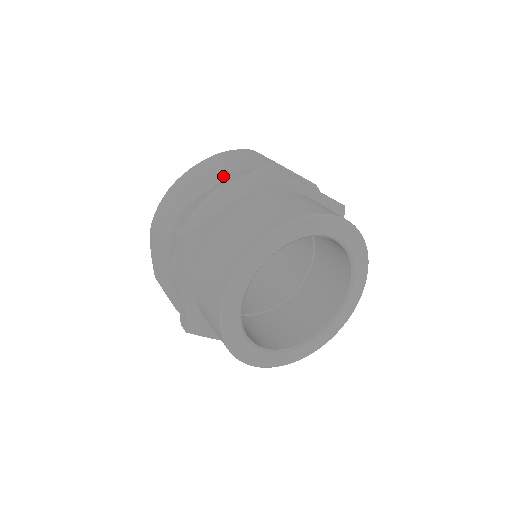
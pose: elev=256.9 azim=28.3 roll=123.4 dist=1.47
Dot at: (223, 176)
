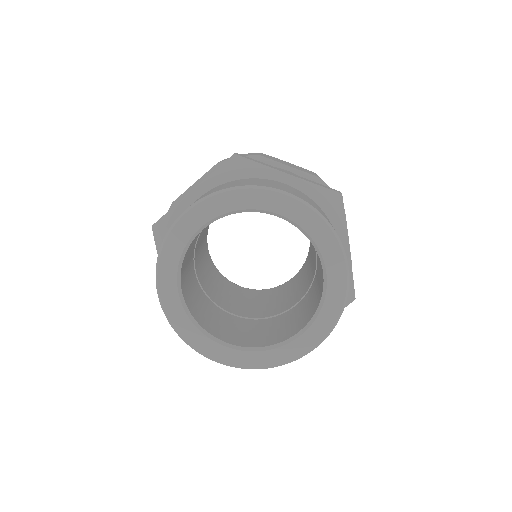
Dot at: (205, 173)
